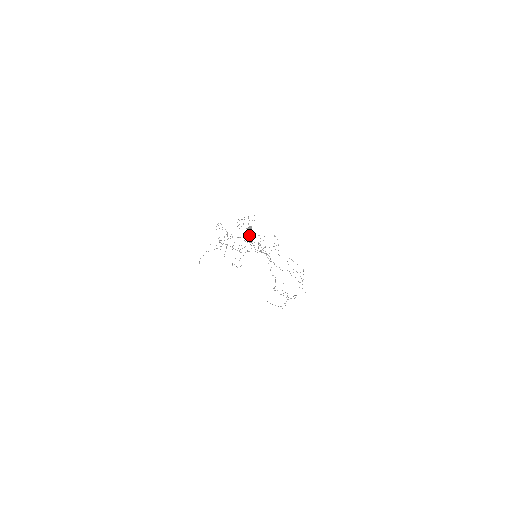
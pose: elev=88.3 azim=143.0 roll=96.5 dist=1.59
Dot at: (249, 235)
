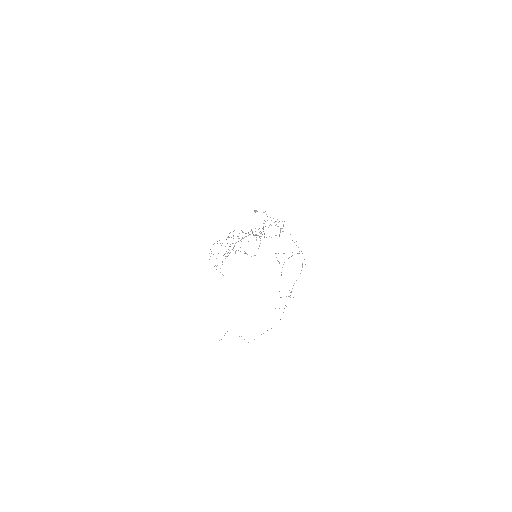
Dot at: (248, 233)
